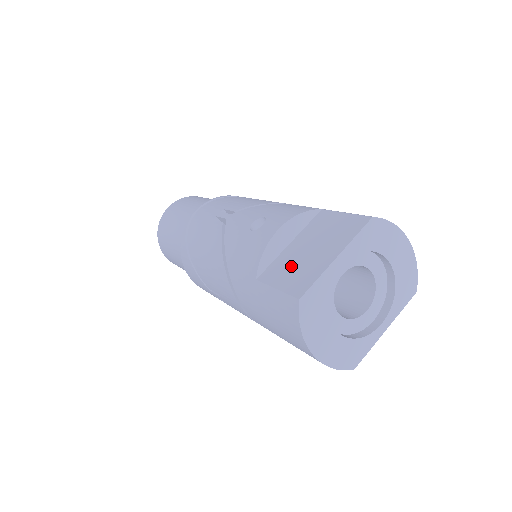
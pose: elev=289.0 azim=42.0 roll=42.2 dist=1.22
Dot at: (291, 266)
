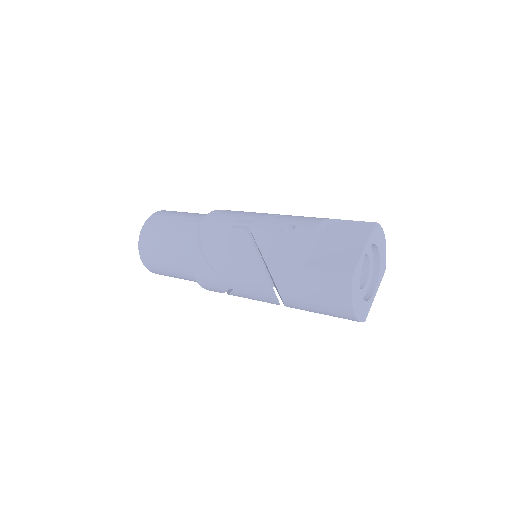
Dot at: (330, 256)
